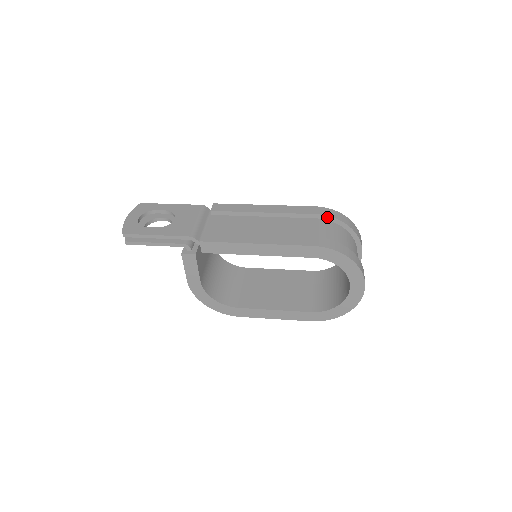
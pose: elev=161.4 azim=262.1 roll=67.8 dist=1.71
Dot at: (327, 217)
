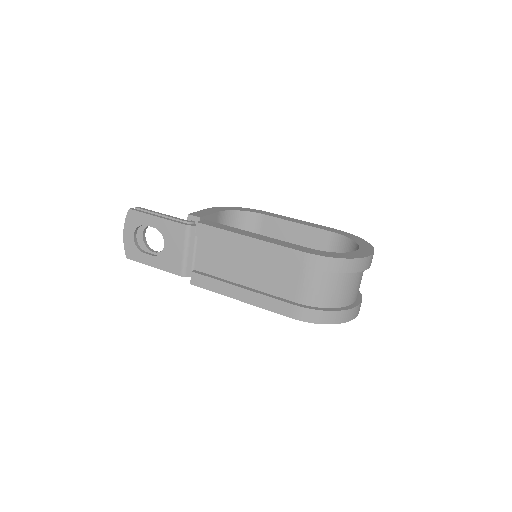
Dot at: (314, 269)
